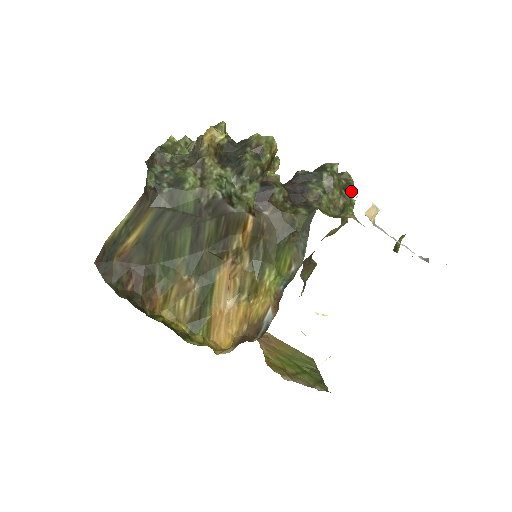
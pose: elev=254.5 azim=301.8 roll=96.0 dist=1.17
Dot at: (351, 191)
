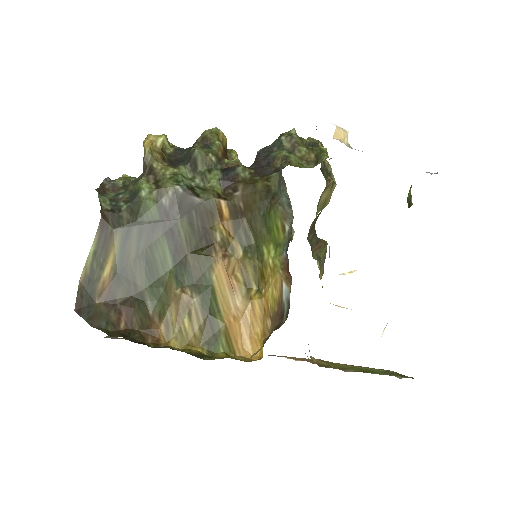
Dot at: occluded
